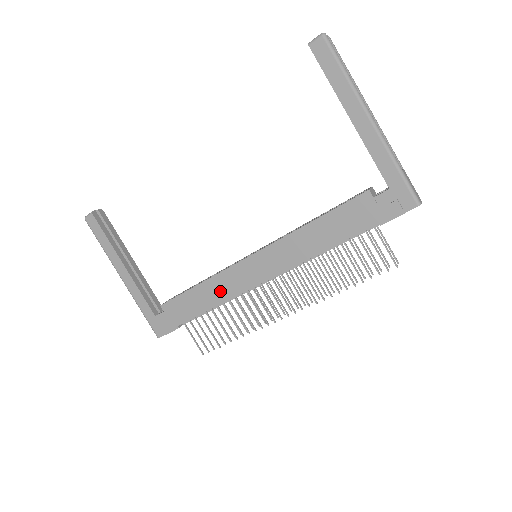
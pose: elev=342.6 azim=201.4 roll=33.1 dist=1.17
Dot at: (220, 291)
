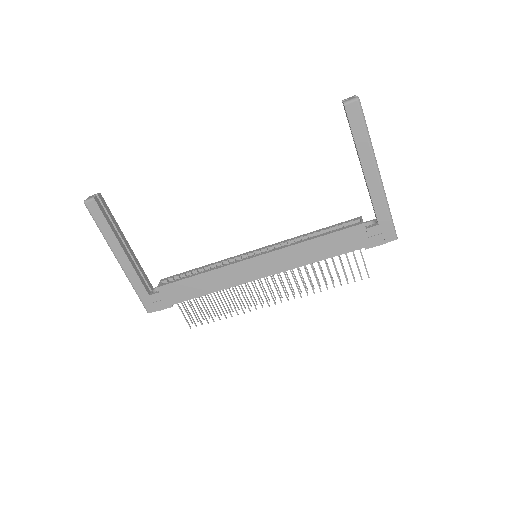
Dot at: (220, 281)
